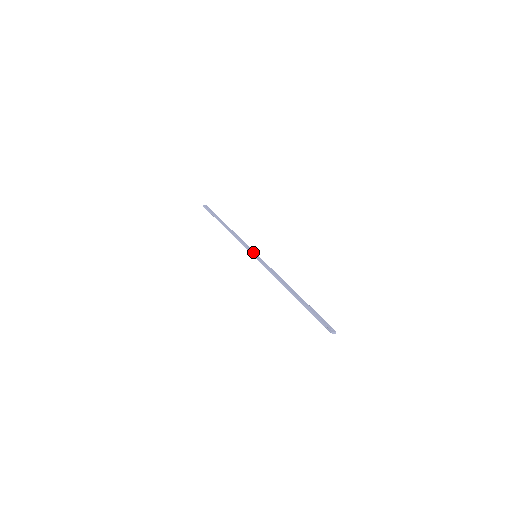
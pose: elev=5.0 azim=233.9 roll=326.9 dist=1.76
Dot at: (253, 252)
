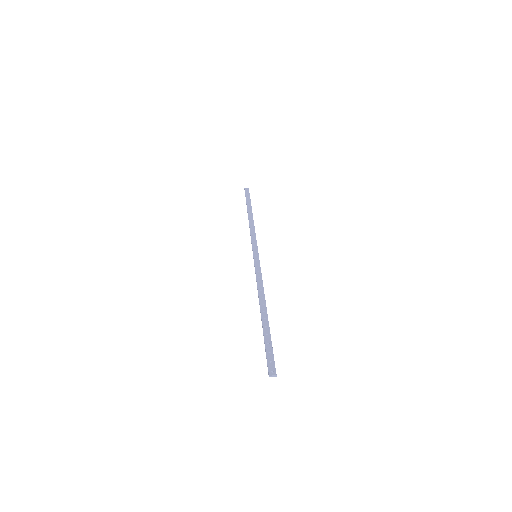
Dot at: (255, 251)
